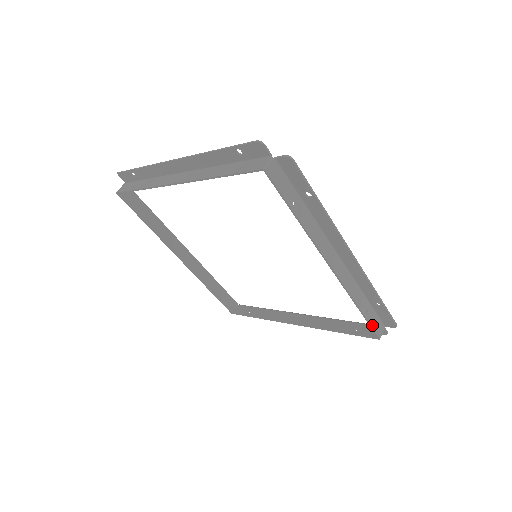
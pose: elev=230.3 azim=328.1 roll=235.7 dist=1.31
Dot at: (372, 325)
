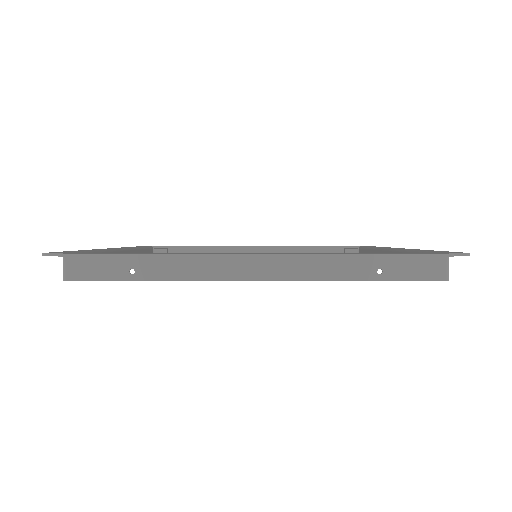
Dot at: (409, 278)
